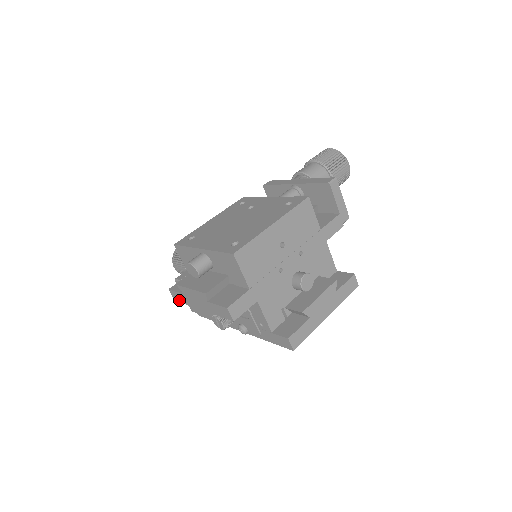
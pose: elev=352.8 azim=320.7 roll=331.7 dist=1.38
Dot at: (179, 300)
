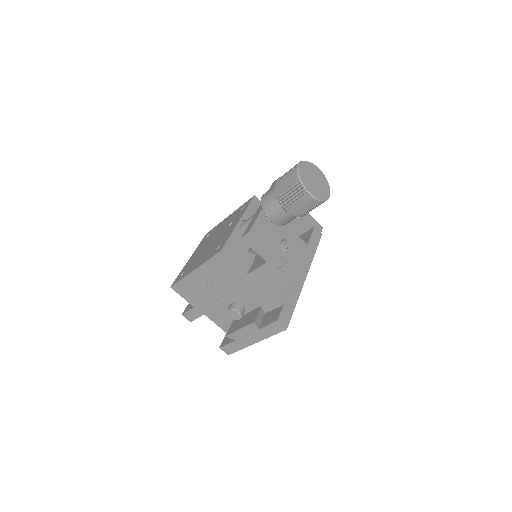
Dot at: occluded
